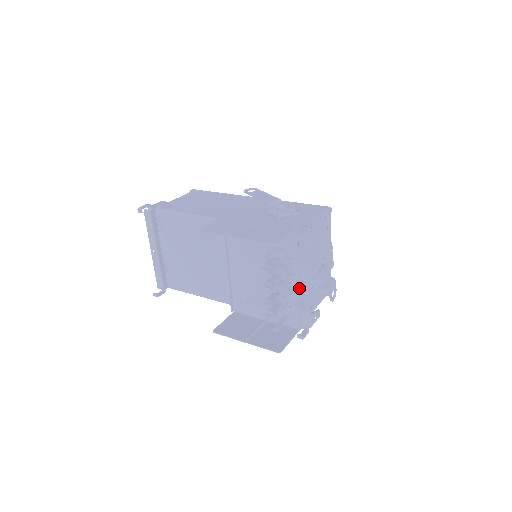
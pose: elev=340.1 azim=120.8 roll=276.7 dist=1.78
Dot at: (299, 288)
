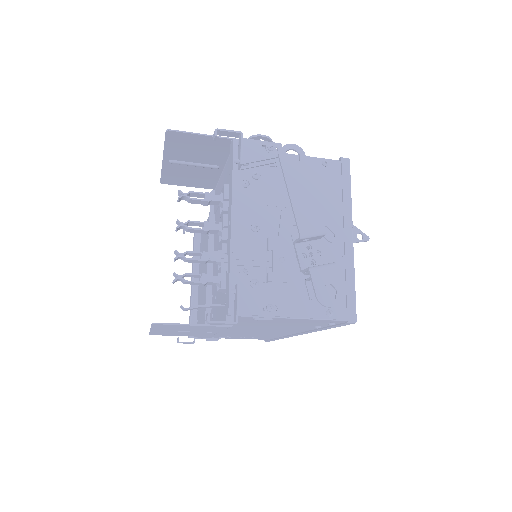
Dot at: (228, 233)
